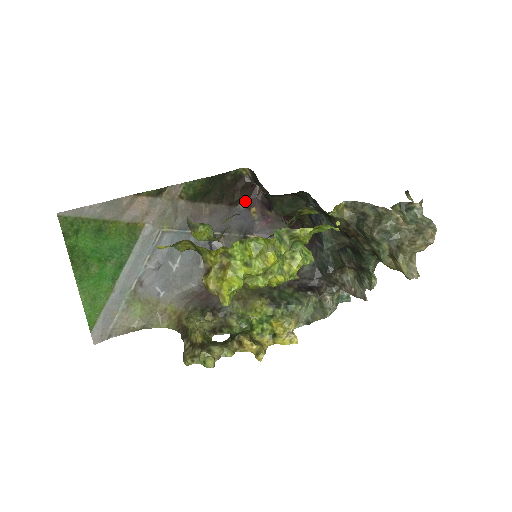
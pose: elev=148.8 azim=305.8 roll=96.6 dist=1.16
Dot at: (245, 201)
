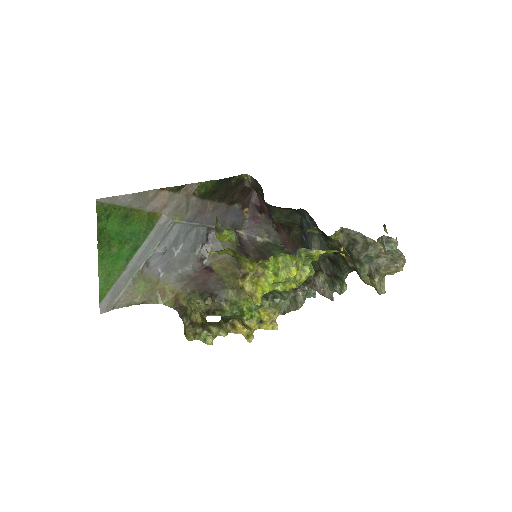
Dot at: (241, 202)
